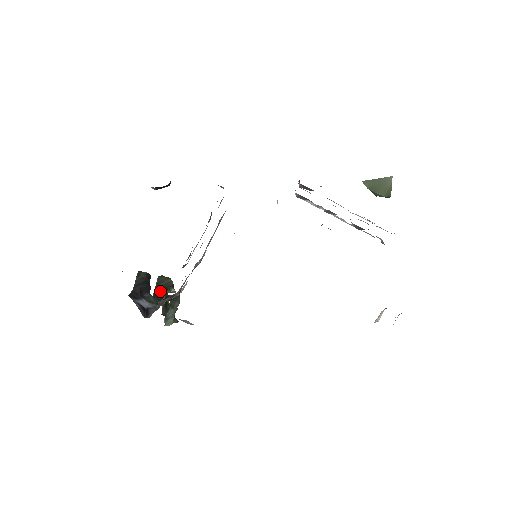
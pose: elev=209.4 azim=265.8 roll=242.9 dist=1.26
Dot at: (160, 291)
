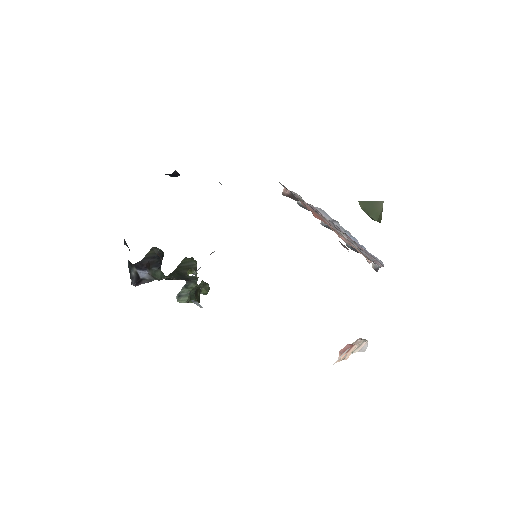
Dot at: (181, 270)
